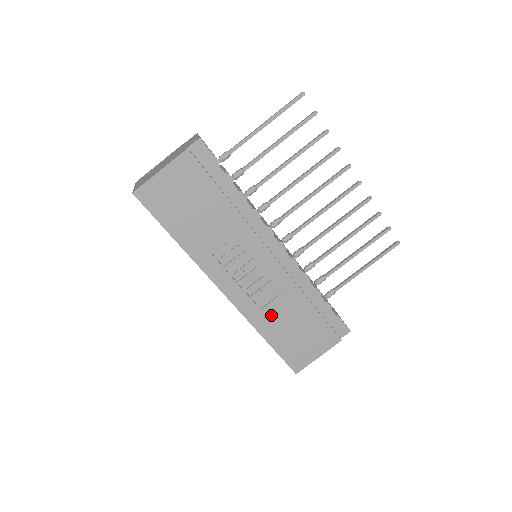
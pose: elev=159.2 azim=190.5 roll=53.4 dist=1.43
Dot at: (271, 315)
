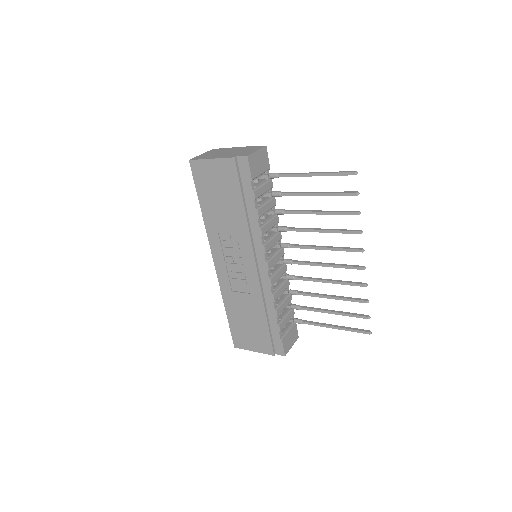
Dot at: (237, 300)
